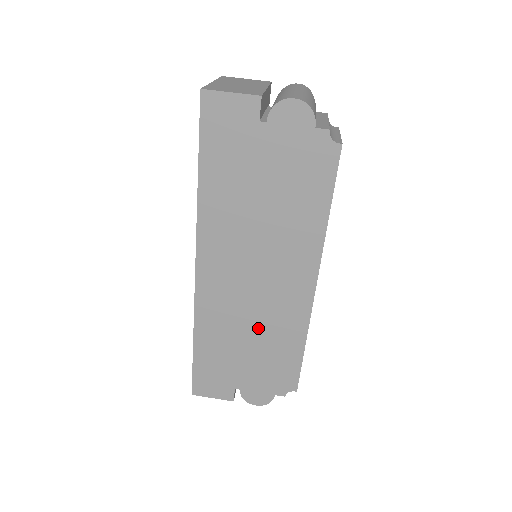
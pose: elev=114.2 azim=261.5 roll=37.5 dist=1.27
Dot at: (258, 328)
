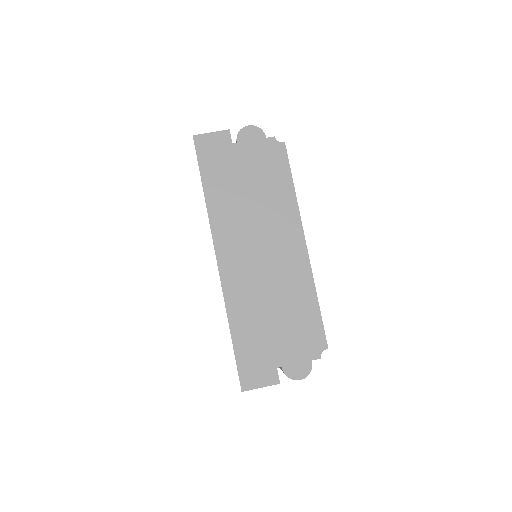
Dot at: (277, 295)
